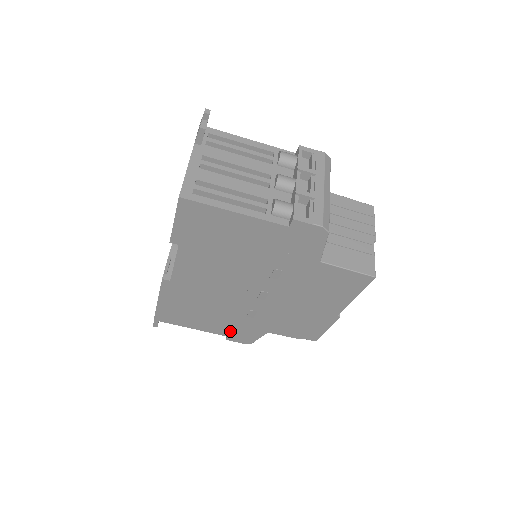
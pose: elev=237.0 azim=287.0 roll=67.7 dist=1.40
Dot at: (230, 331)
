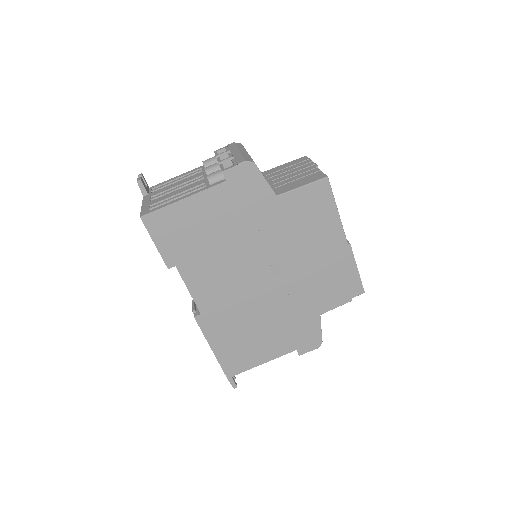
Dot at: (292, 340)
